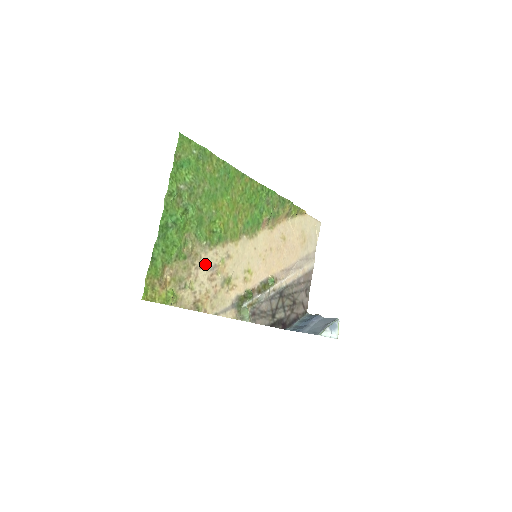
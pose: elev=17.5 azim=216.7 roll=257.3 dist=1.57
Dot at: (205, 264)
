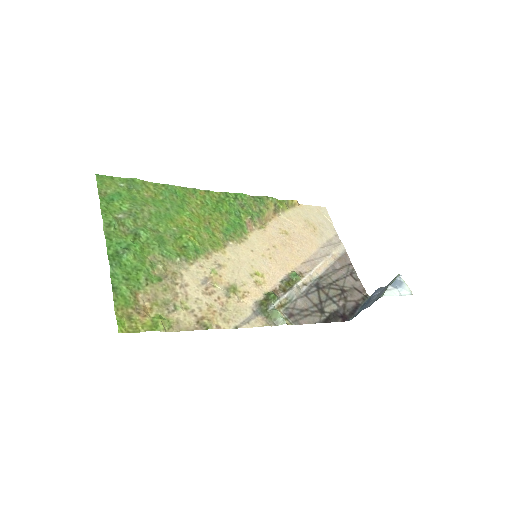
Dot at: (191, 280)
